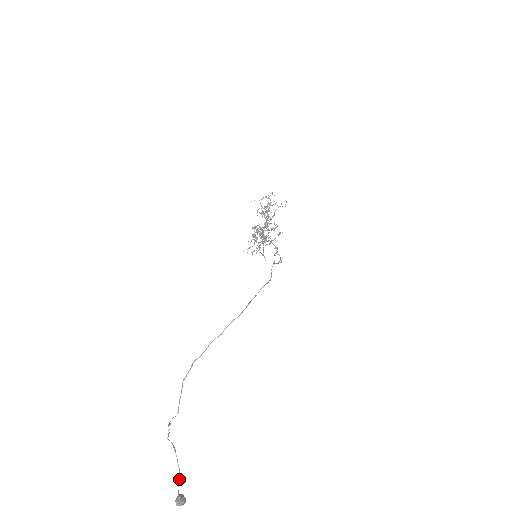
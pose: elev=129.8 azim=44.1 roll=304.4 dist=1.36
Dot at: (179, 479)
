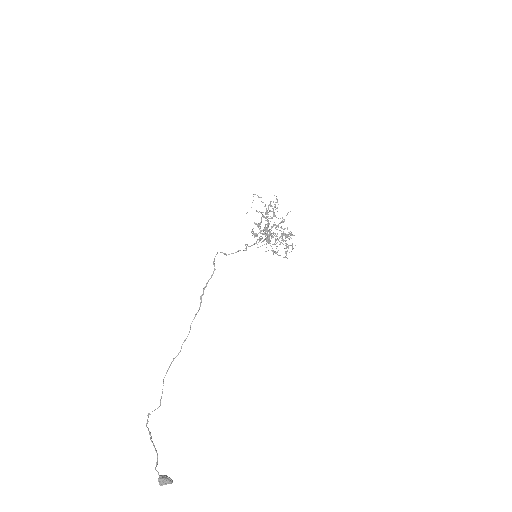
Dot at: (157, 460)
